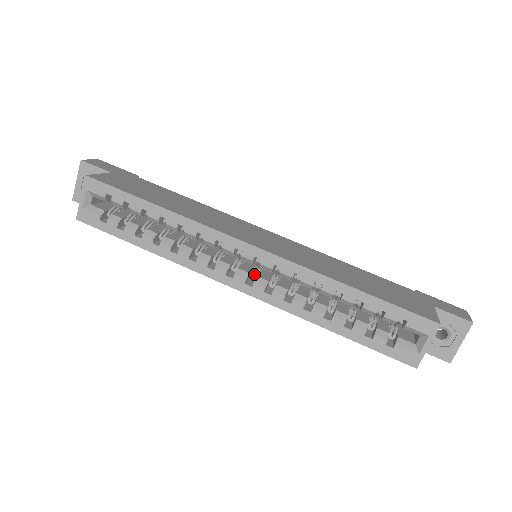
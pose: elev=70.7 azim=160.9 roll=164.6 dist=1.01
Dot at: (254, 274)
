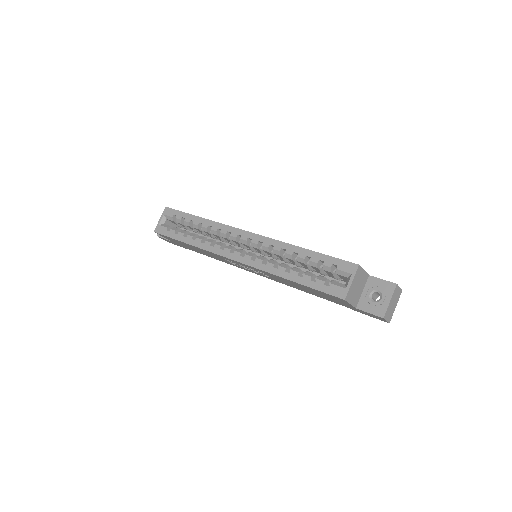
Dot at: occluded
